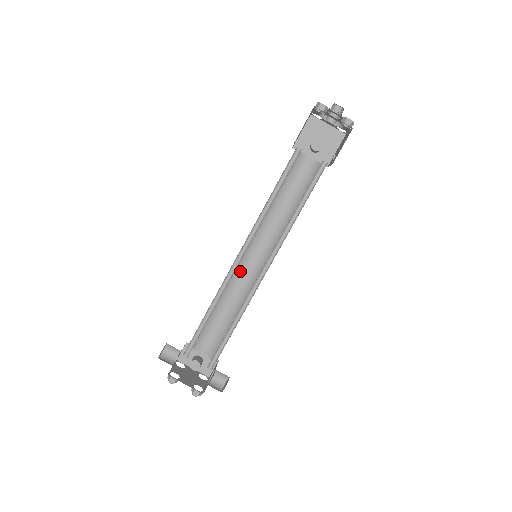
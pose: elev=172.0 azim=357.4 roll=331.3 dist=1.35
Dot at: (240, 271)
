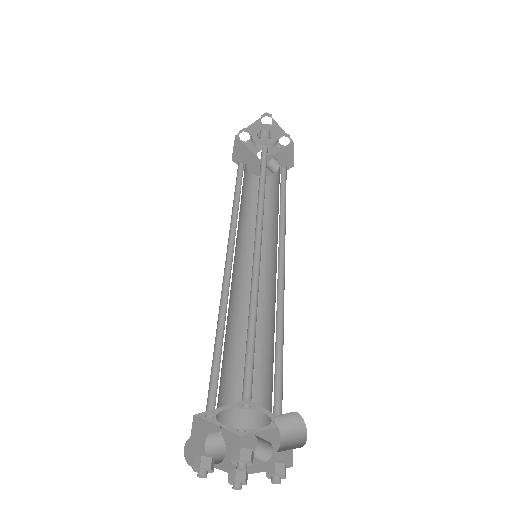
Dot at: (260, 295)
